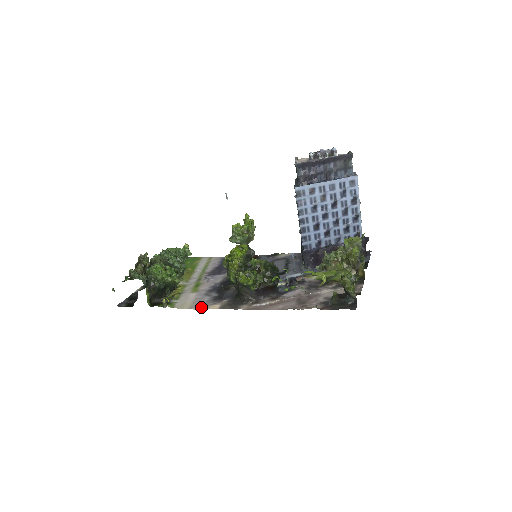
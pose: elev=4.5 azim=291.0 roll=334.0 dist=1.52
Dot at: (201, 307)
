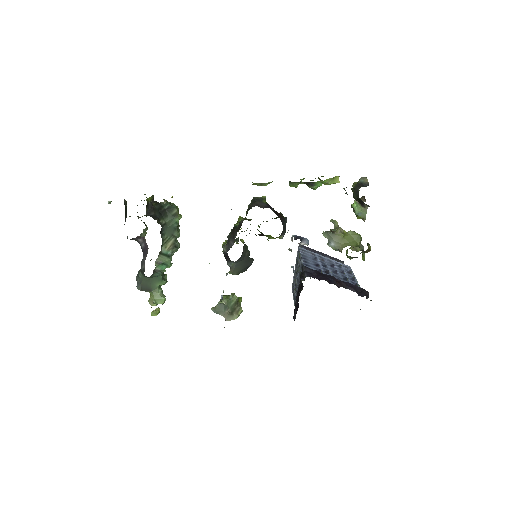
Dot at: occluded
